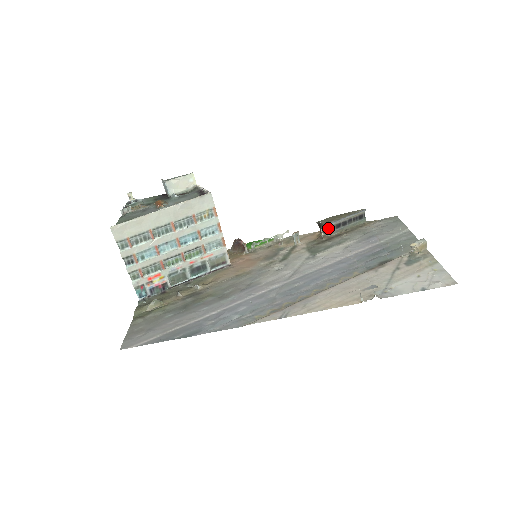
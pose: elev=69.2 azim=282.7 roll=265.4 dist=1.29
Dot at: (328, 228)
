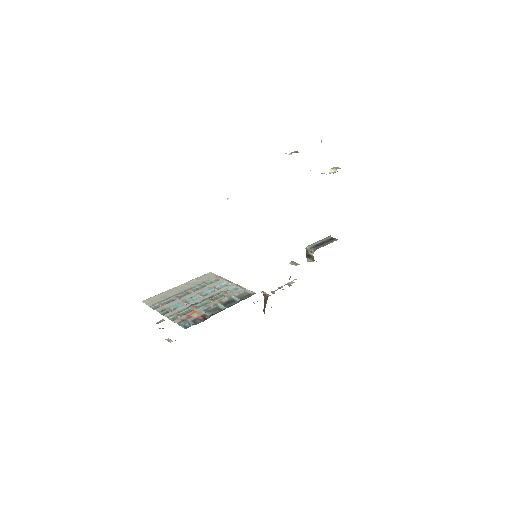
Dot at: (311, 248)
